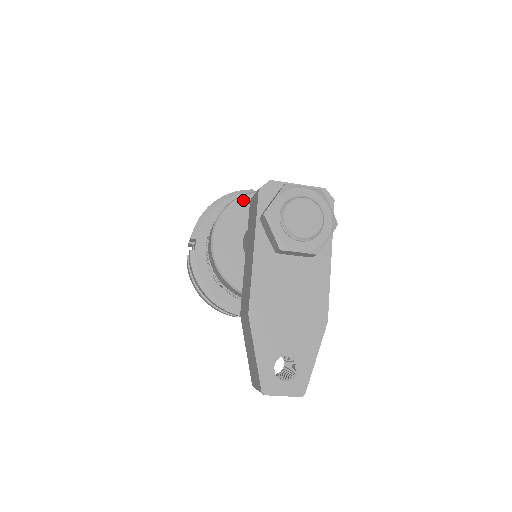
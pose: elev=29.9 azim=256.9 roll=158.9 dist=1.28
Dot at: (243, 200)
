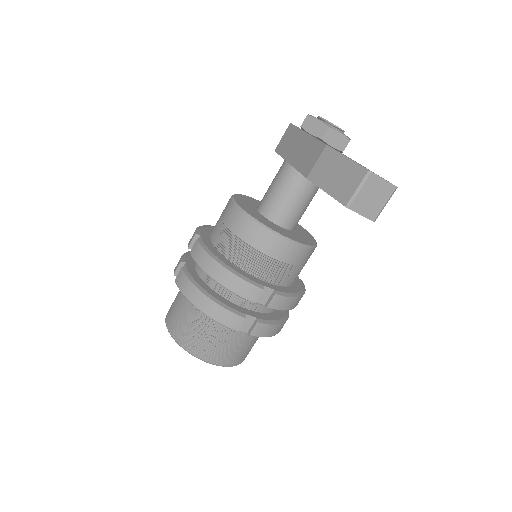
Dot at: (246, 196)
